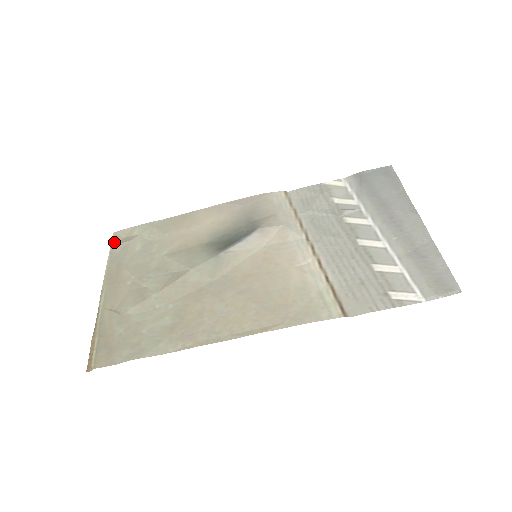
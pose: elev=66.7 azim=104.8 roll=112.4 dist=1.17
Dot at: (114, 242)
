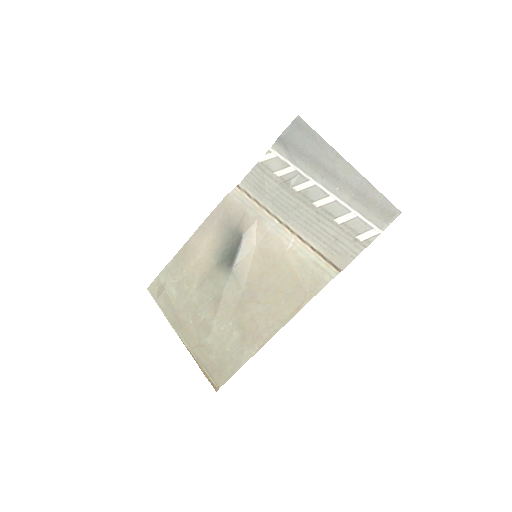
Dot at: (154, 296)
